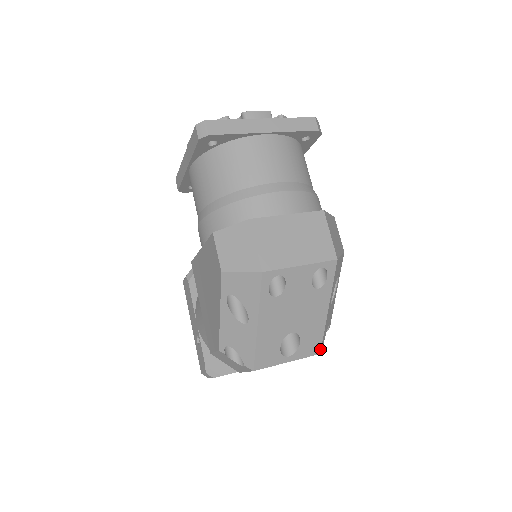
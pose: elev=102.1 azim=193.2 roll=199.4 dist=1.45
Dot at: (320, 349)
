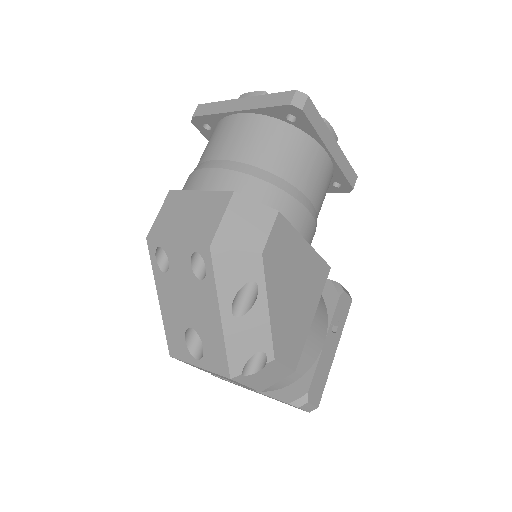
Dot at: (229, 372)
